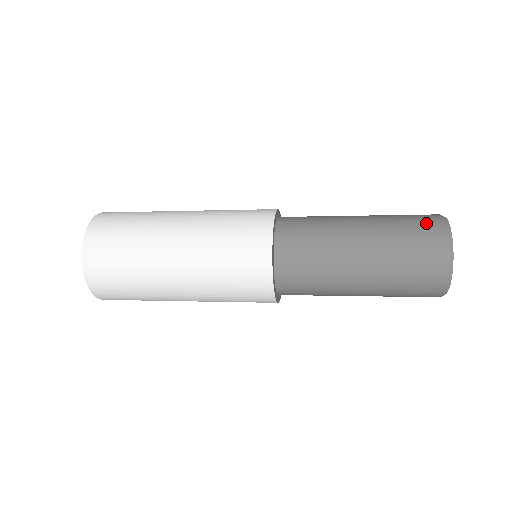
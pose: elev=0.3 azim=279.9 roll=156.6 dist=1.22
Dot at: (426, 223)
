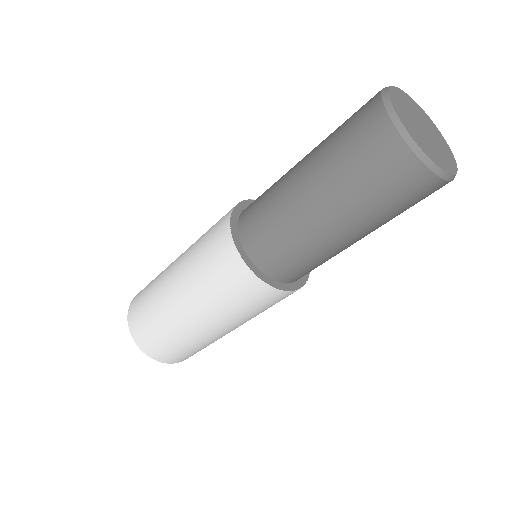
Dot at: (362, 107)
